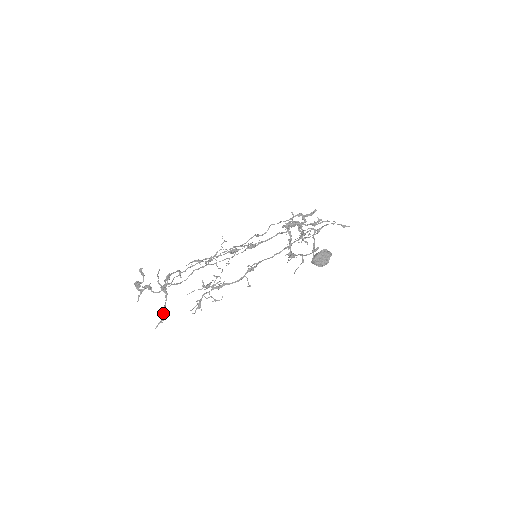
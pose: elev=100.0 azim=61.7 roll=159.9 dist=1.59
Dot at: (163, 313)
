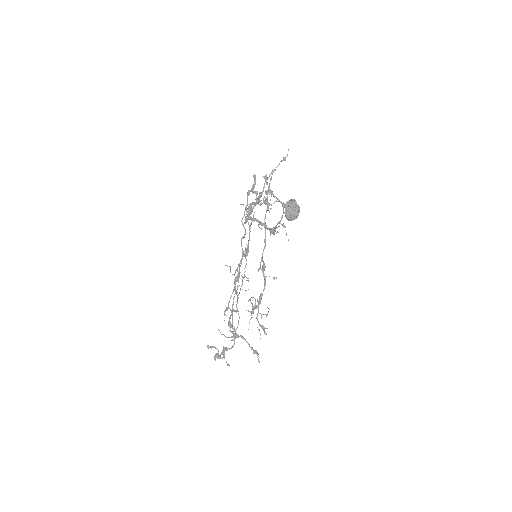
Dot at: (253, 350)
